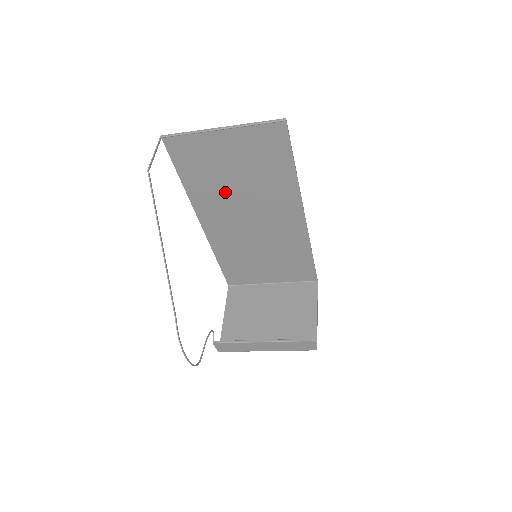
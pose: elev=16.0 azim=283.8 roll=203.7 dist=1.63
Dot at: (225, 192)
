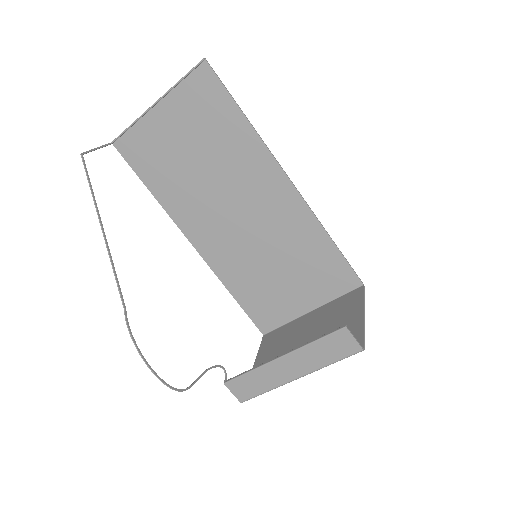
Dot at: (195, 186)
